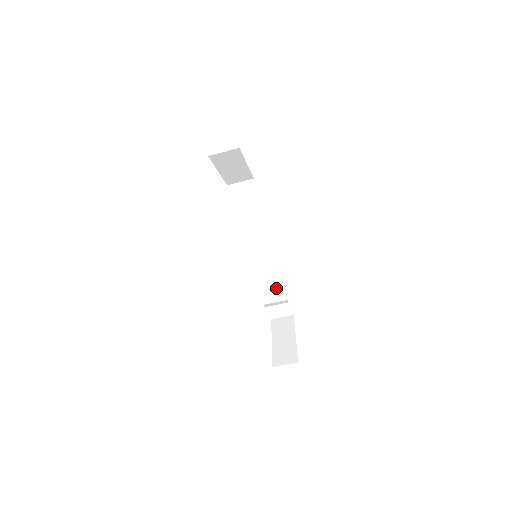
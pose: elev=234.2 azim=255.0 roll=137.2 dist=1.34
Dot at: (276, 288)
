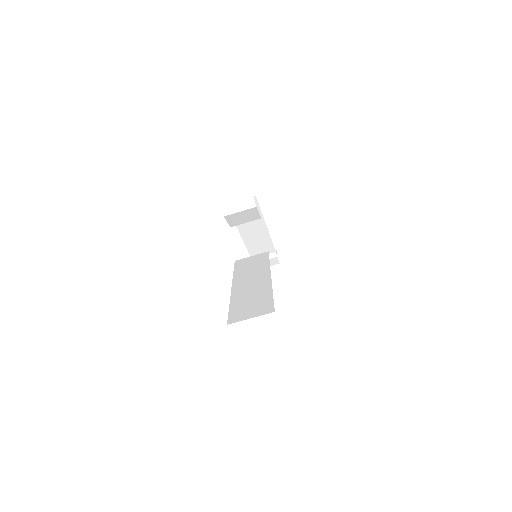
Dot at: (264, 246)
